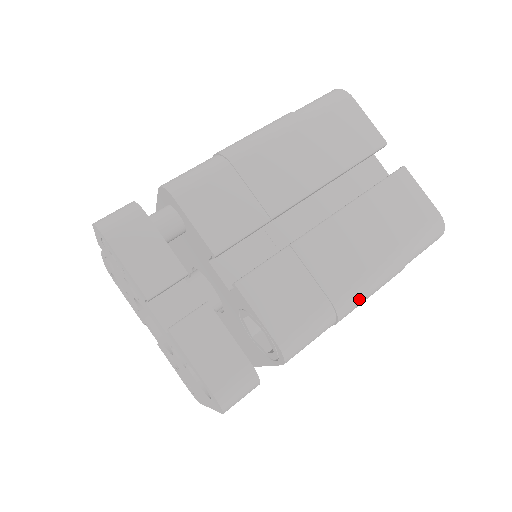
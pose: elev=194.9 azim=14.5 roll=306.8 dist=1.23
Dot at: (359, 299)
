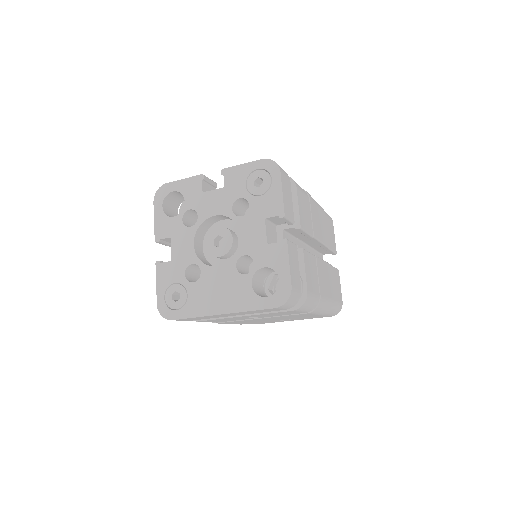
Dot at: (322, 308)
